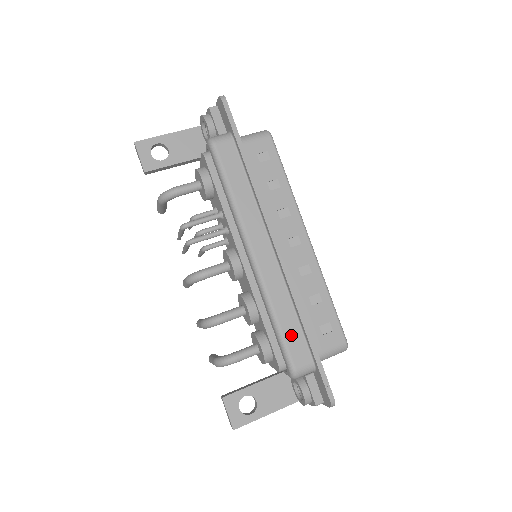
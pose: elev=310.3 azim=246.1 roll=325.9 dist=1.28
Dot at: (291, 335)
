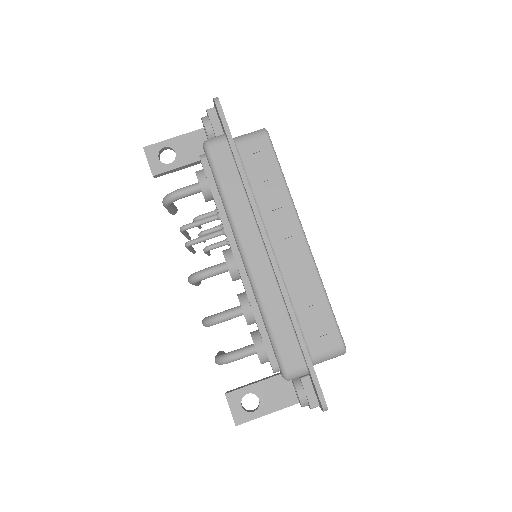
Dot at: (283, 337)
